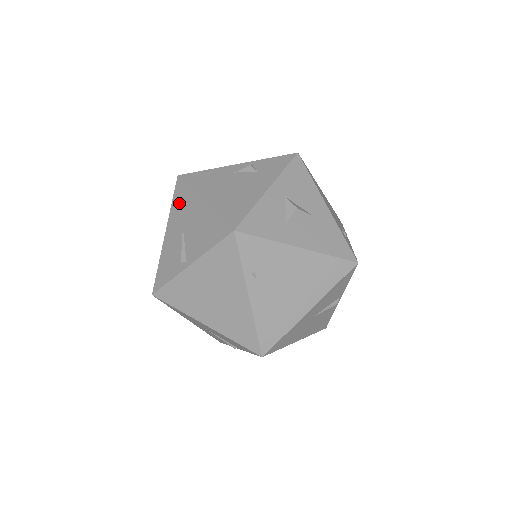
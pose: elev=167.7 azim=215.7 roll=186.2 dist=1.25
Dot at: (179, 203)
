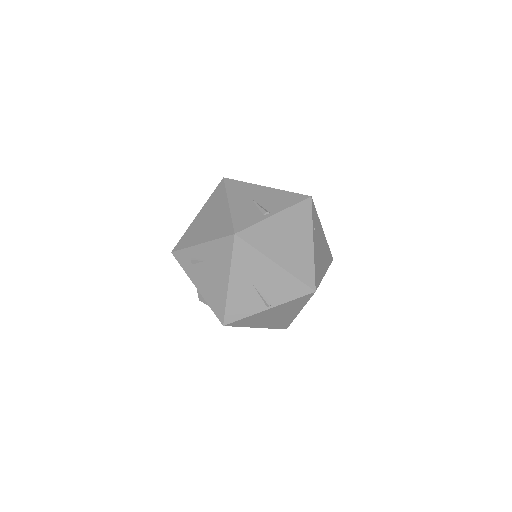
Dot at: (237, 189)
